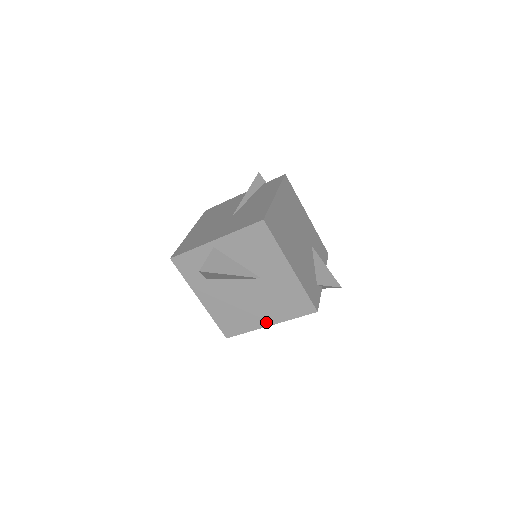
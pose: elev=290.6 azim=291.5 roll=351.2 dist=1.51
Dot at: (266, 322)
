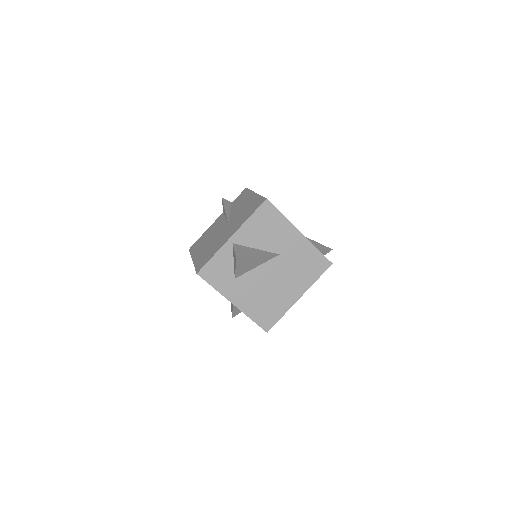
Dot at: (296, 296)
